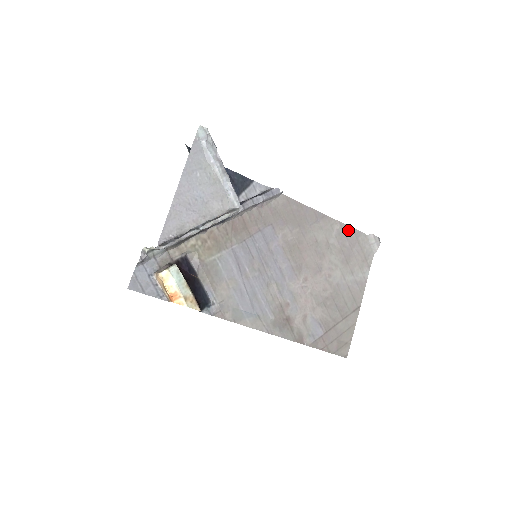
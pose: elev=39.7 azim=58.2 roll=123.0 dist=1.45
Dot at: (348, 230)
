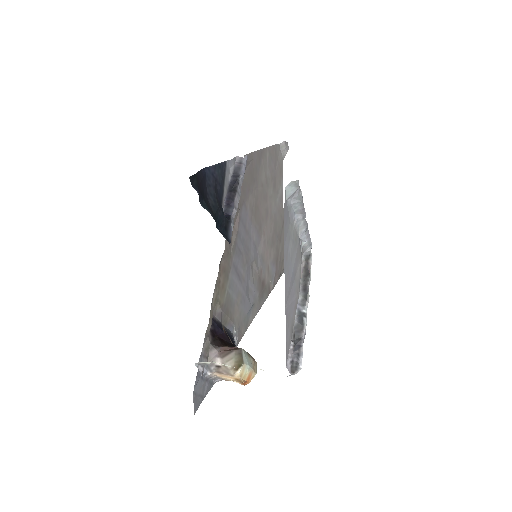
Dot at: (272, 151)
